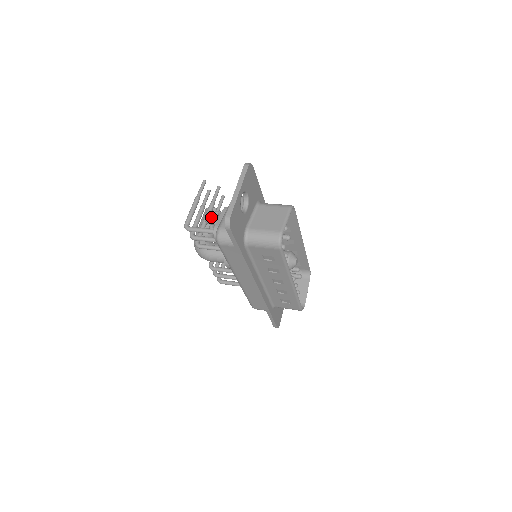
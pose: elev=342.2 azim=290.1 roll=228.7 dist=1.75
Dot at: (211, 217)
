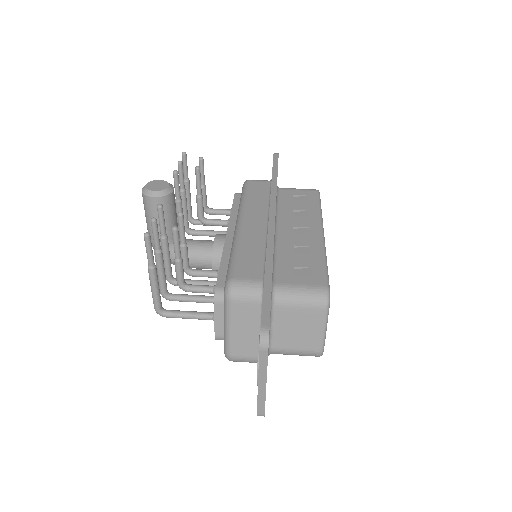
Dot at: occluded
